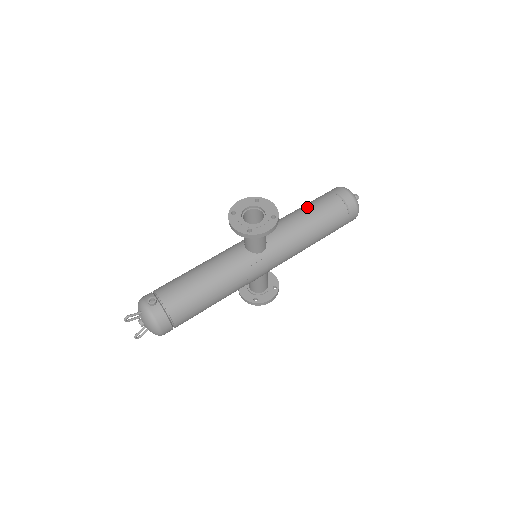
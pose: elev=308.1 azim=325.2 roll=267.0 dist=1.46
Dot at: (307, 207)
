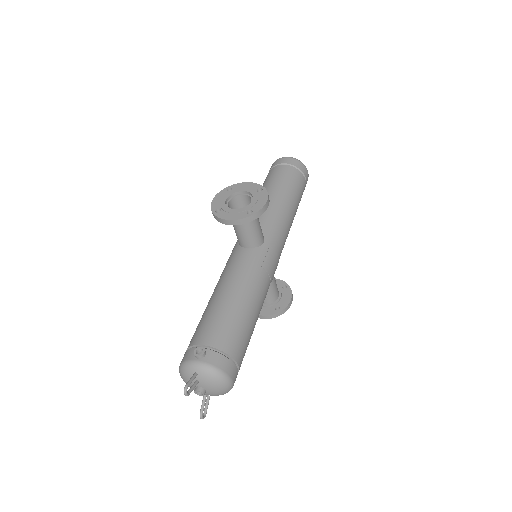
Dot at: (266, 187)
